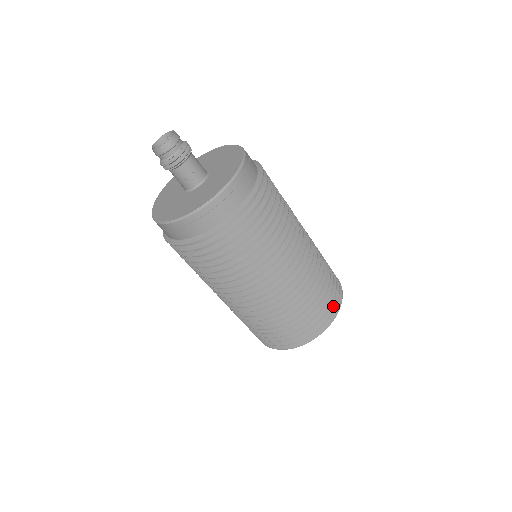
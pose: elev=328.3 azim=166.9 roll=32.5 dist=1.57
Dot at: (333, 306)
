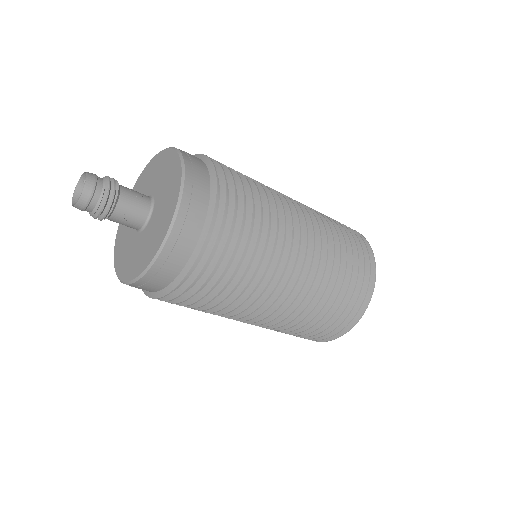
Dot at: (367, 275)
